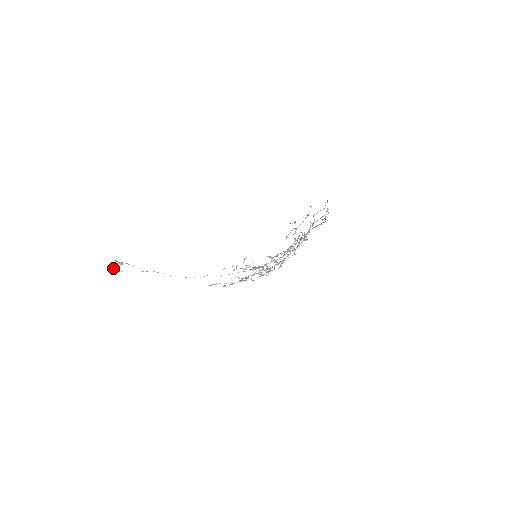
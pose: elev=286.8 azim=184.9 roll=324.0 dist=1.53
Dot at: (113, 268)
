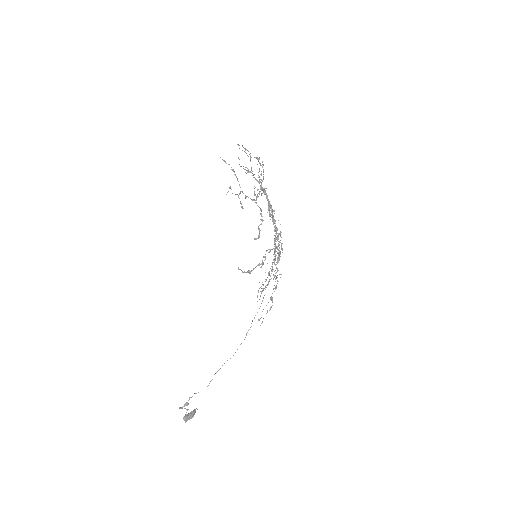
Dot at: (187, 415)
